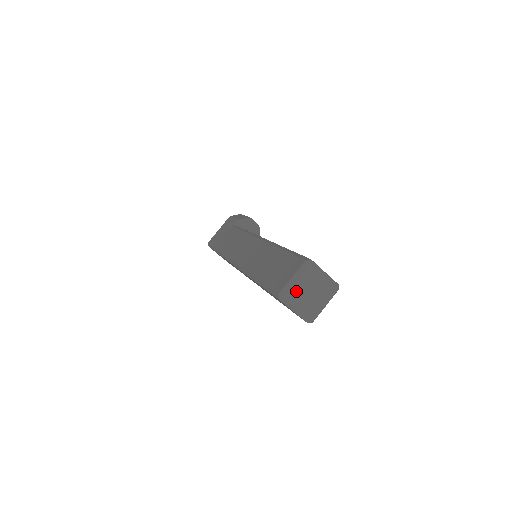
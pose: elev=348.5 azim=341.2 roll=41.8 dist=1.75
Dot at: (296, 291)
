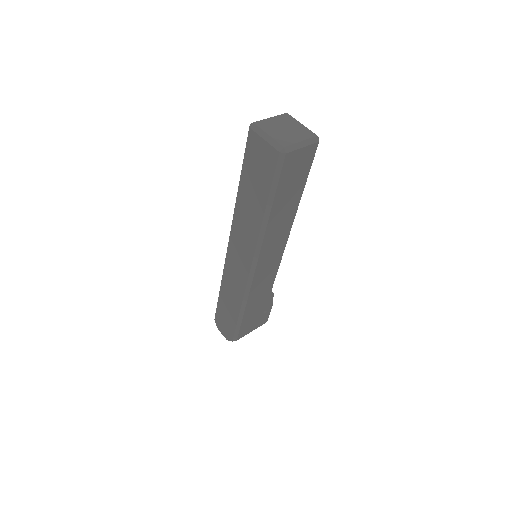
Dot at: (269, 123)
